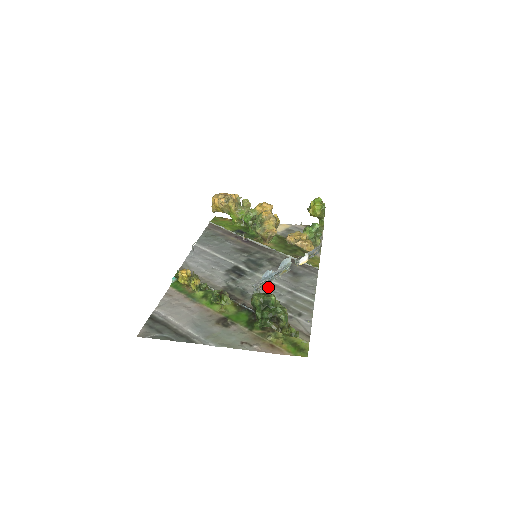
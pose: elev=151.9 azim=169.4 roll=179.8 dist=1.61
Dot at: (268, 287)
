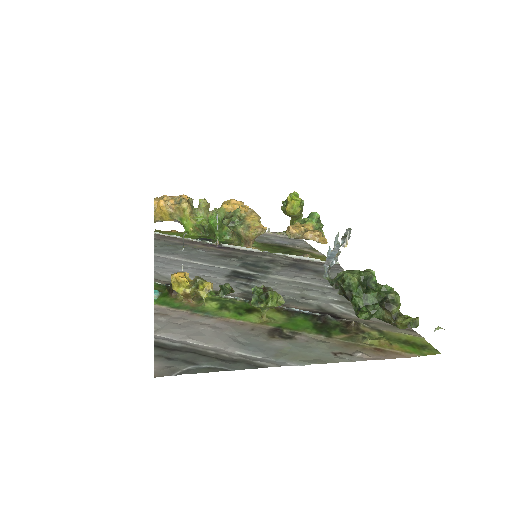
Dot at: (300, 287)
